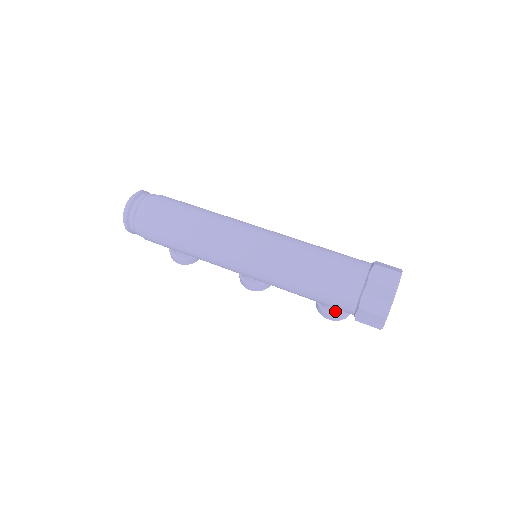
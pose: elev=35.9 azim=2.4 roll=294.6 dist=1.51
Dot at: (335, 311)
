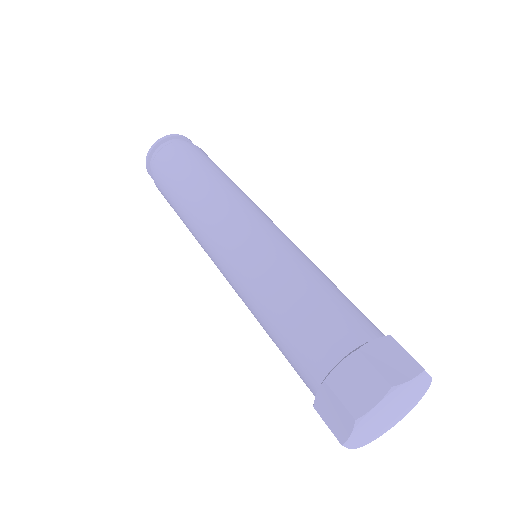
Dot at: occluded
